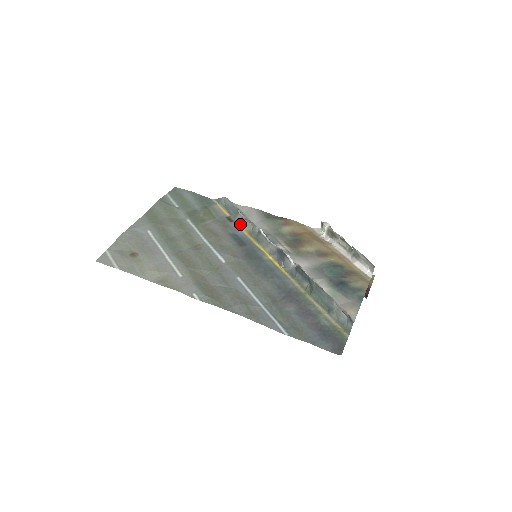
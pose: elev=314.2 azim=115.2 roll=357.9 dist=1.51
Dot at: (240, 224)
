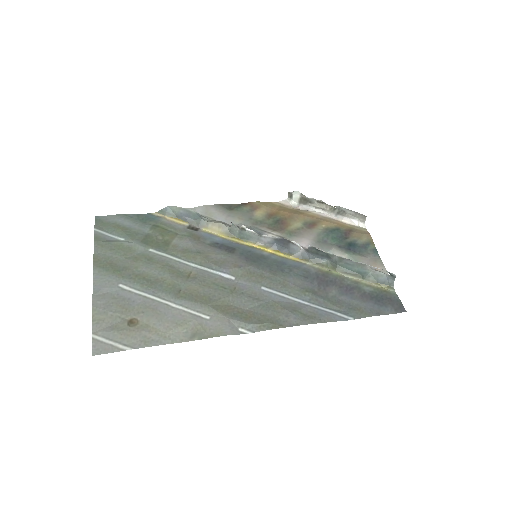
Dot at: (209, 229)
